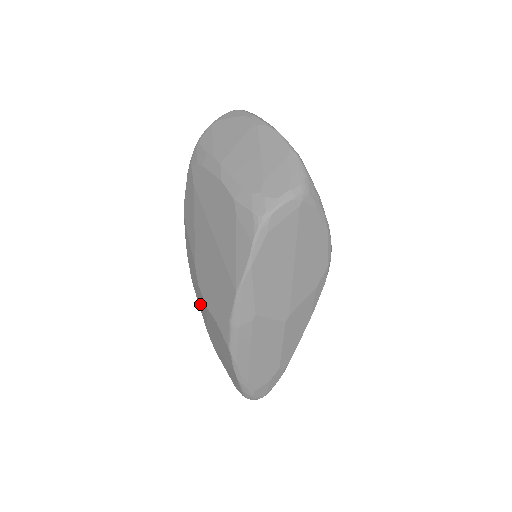
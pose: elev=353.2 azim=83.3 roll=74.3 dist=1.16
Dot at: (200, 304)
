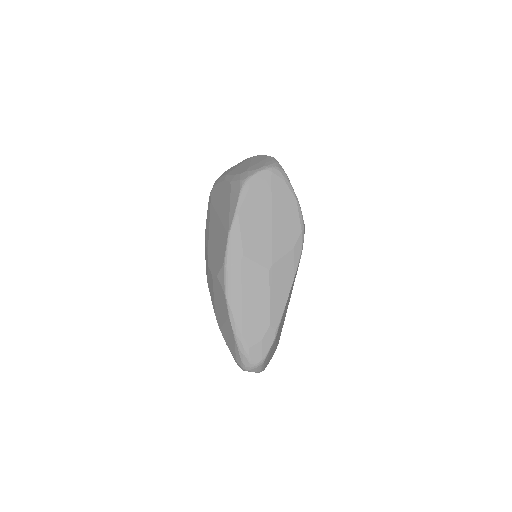
Dot at: (211, 291)
